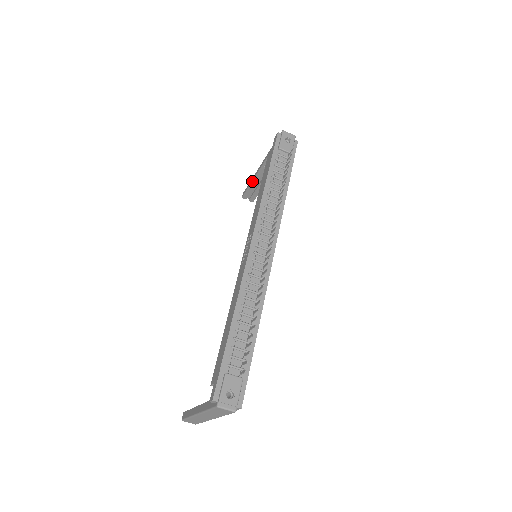
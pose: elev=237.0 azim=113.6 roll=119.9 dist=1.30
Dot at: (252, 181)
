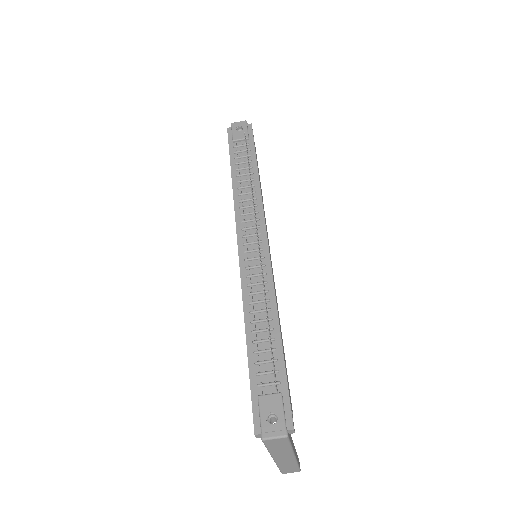
Dot at: occluded
